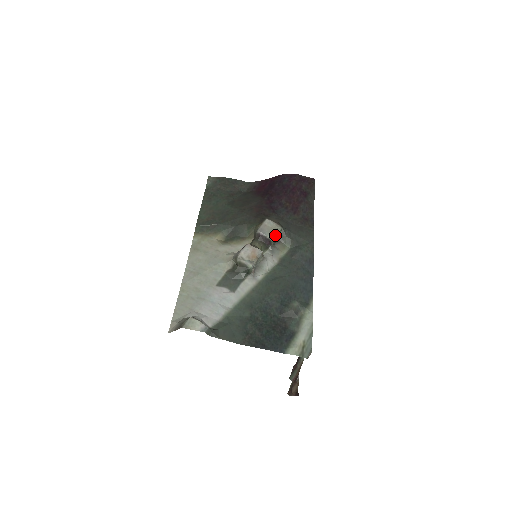
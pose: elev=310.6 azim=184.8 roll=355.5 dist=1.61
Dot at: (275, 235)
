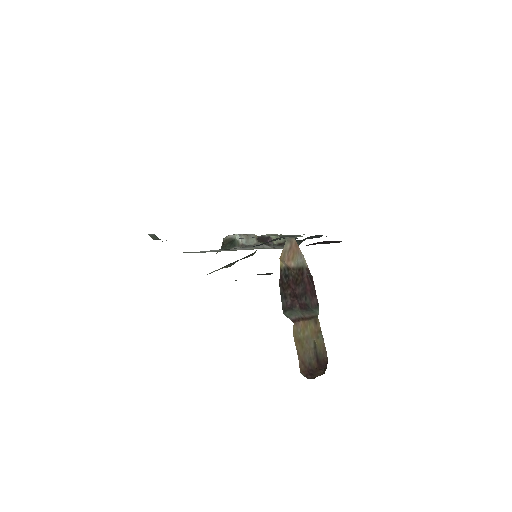
Dot at: (277, 236)
